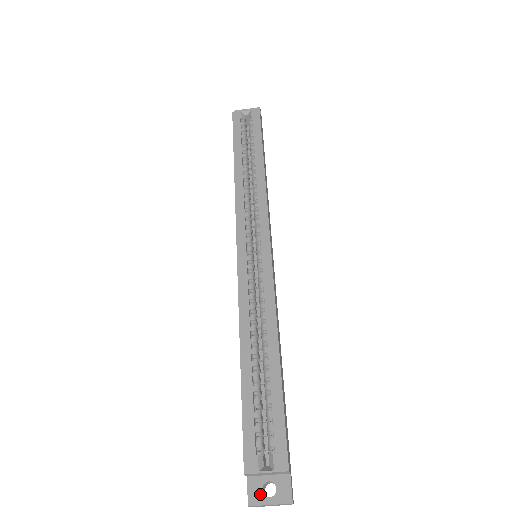
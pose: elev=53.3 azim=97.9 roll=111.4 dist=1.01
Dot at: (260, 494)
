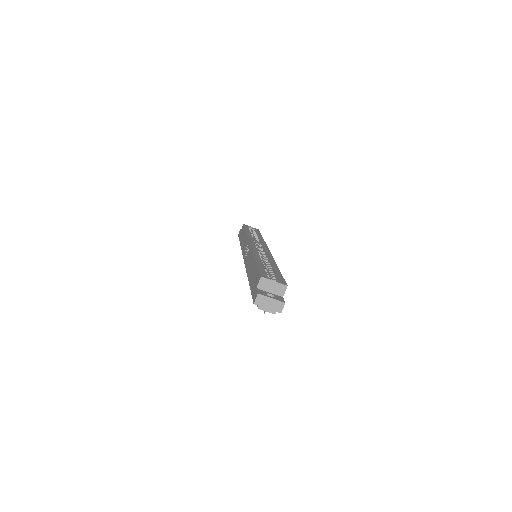
Dot at: (265, 294)
